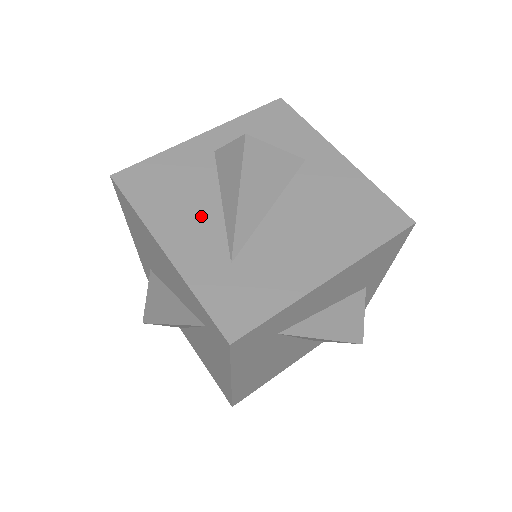
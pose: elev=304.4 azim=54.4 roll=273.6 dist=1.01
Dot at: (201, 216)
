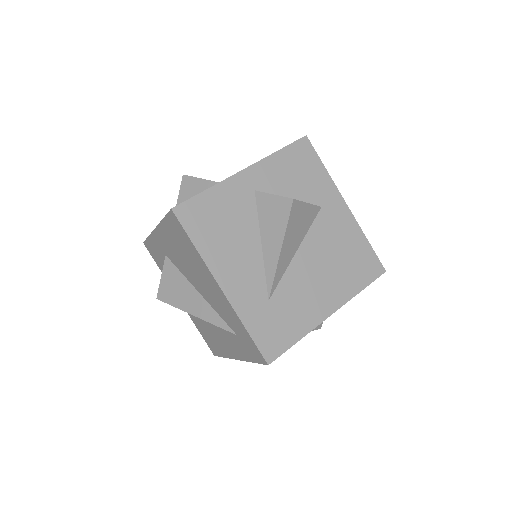
Dot at: (247, 257)
